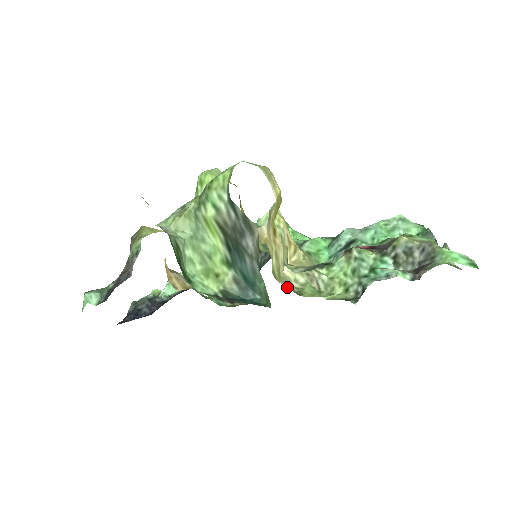
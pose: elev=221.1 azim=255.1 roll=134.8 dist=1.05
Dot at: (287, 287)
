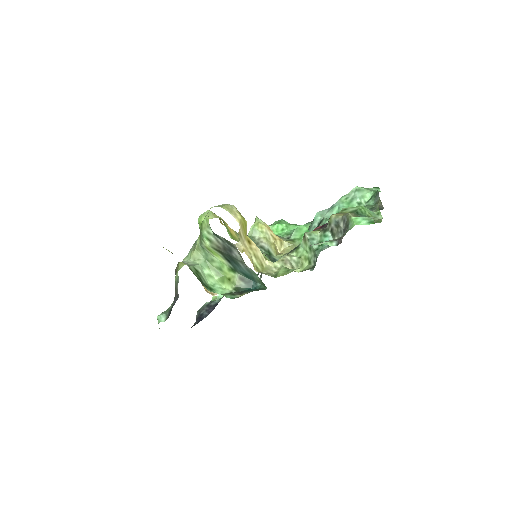
Dot at: (268, 274)
